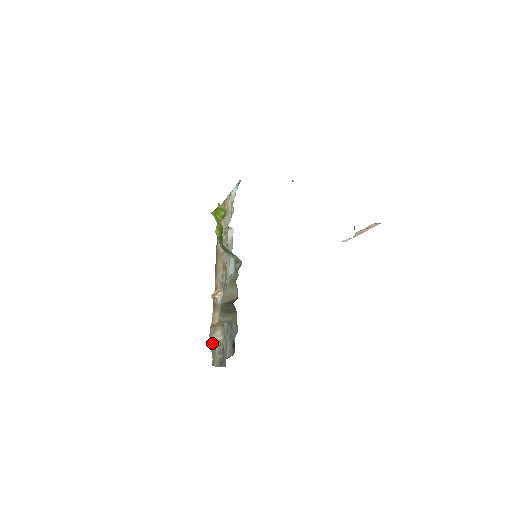
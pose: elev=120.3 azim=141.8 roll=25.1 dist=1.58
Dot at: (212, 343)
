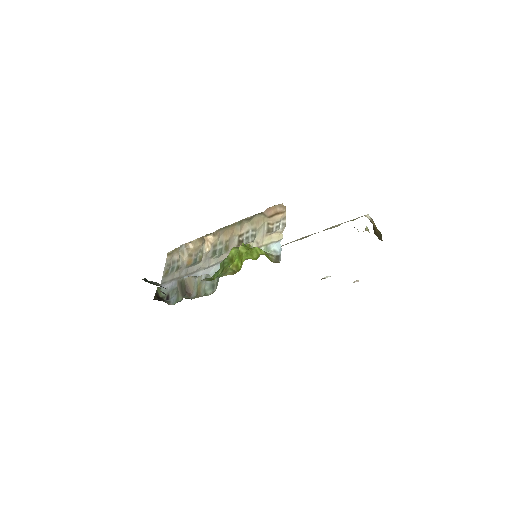
Dot at: occluded
